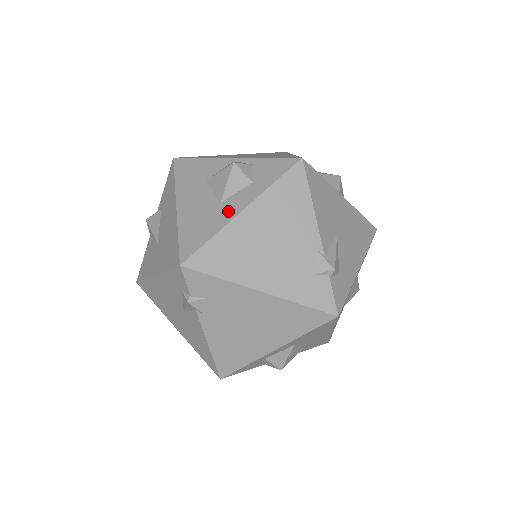
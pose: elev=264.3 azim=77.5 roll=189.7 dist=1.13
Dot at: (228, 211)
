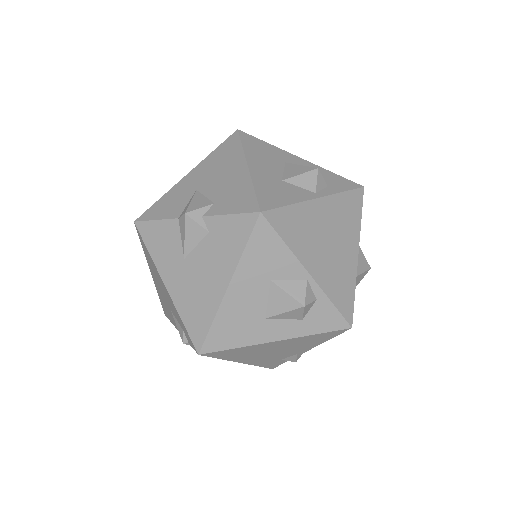
Dot at: (265, 333)
